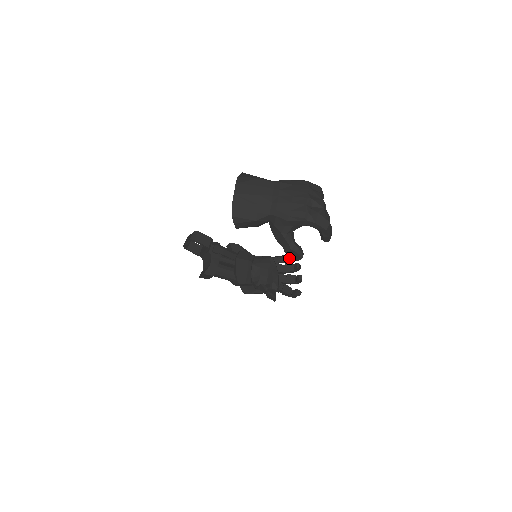
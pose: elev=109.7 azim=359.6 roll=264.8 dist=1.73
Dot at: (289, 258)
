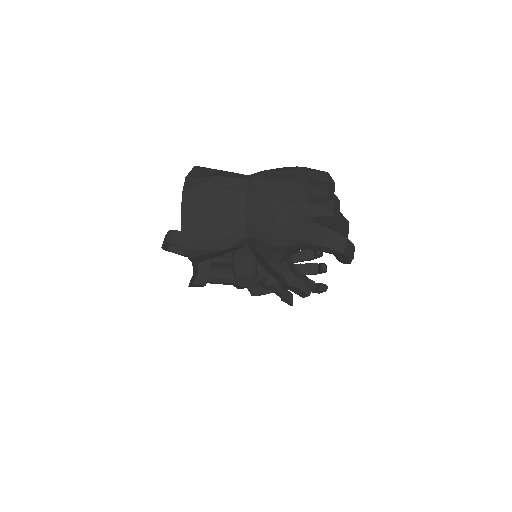
Dot at: occluded
